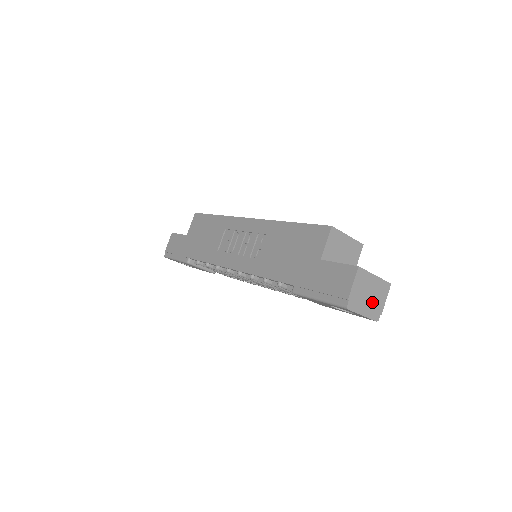
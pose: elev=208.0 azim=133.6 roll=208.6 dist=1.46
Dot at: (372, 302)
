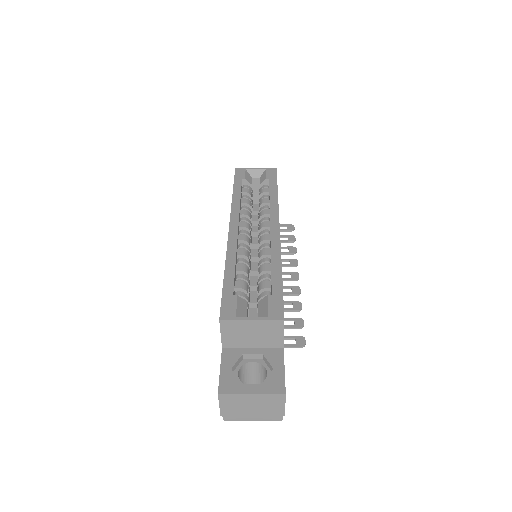
Dot at: (261, 411)
